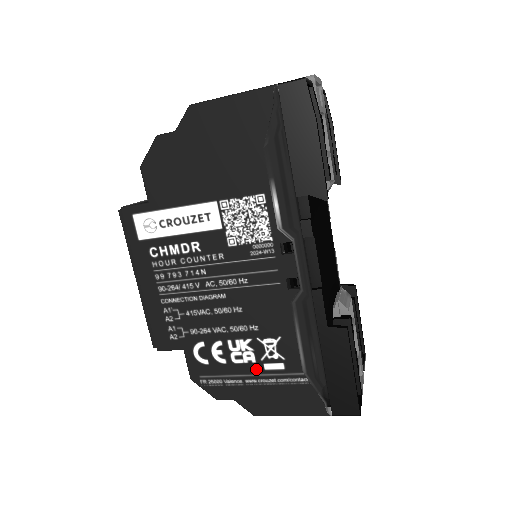
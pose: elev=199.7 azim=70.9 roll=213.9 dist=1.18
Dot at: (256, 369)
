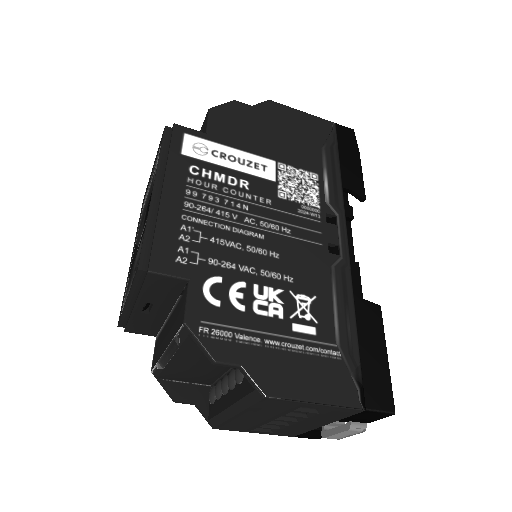
Dot at: (282, 327)
